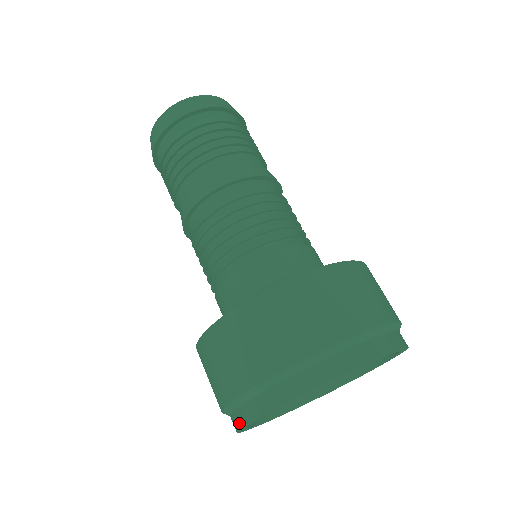
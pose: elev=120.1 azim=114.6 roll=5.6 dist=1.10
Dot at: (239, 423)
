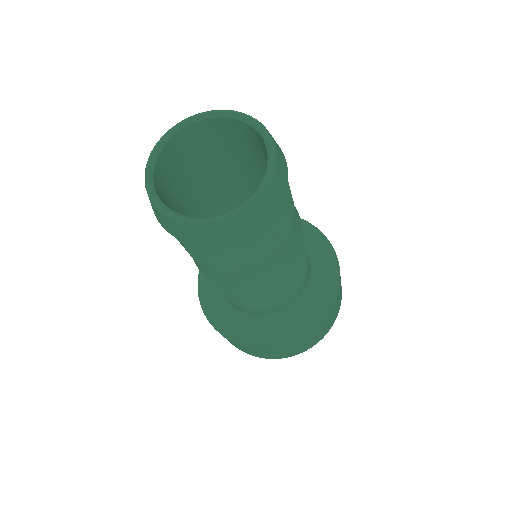
Dot at: occluded
